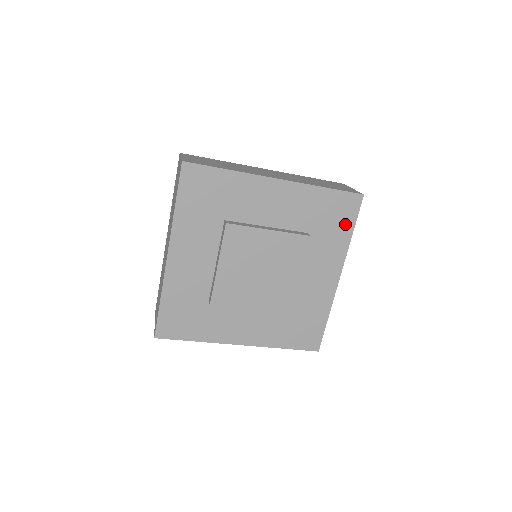
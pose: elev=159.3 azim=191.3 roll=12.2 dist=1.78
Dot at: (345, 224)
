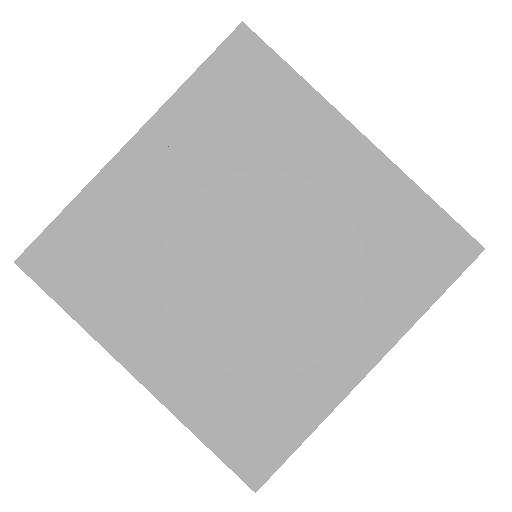
Dot at: (429, 278)
